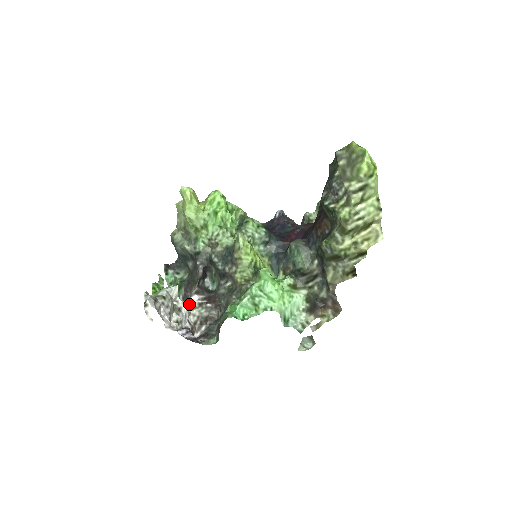
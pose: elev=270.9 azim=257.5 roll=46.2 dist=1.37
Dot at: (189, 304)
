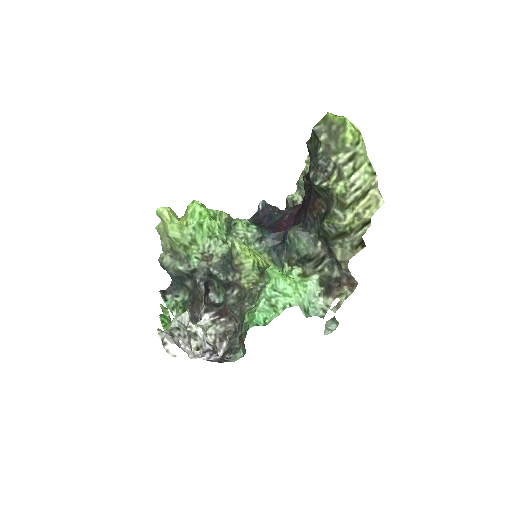
Dot at: (202, 325)
